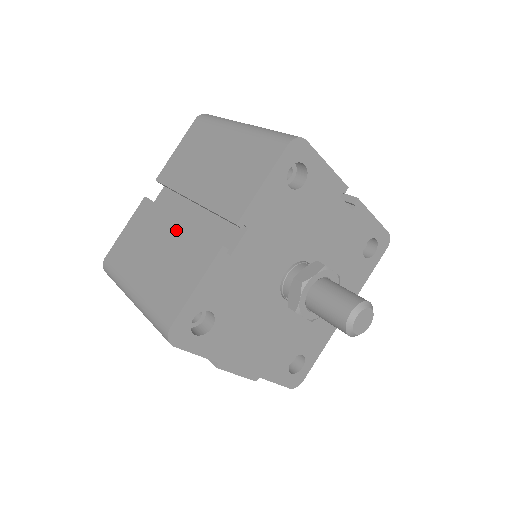
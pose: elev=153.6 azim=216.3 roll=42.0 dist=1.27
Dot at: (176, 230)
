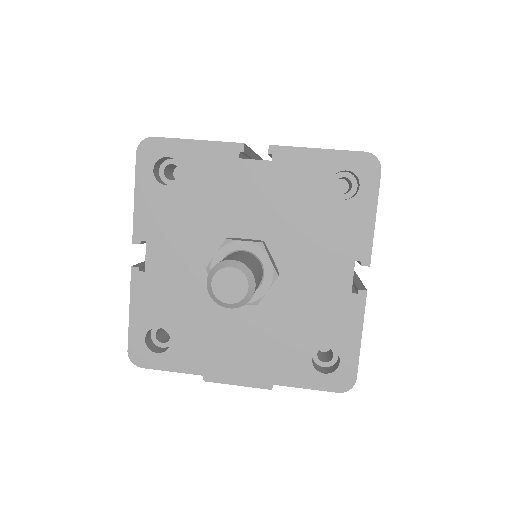
Dot at: occluded
